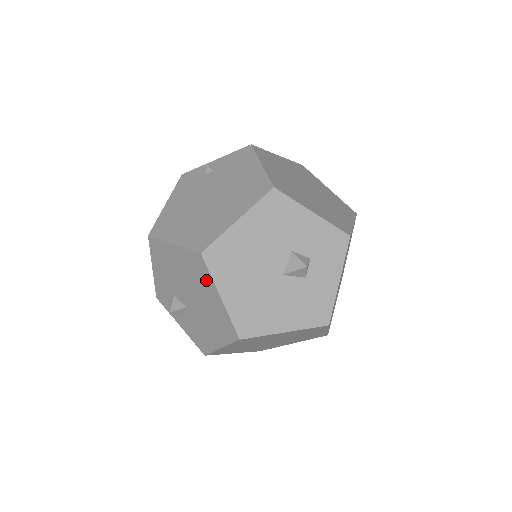
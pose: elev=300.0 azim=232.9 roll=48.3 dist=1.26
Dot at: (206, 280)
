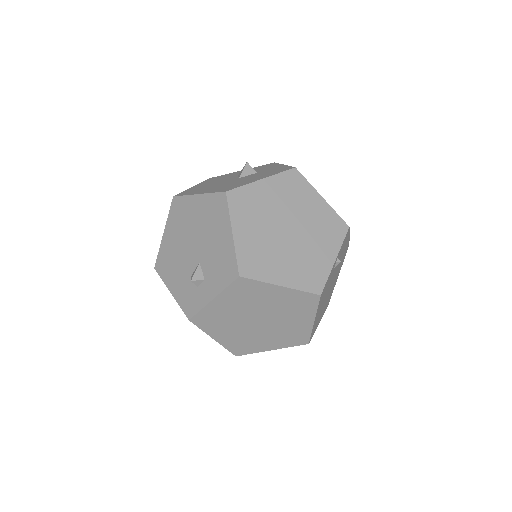
Dot at: (186, 205)
